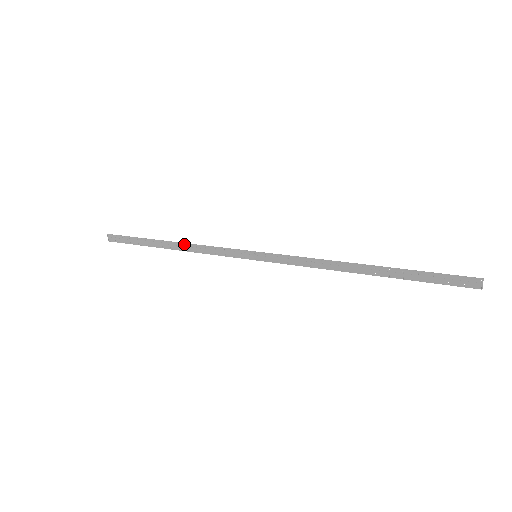
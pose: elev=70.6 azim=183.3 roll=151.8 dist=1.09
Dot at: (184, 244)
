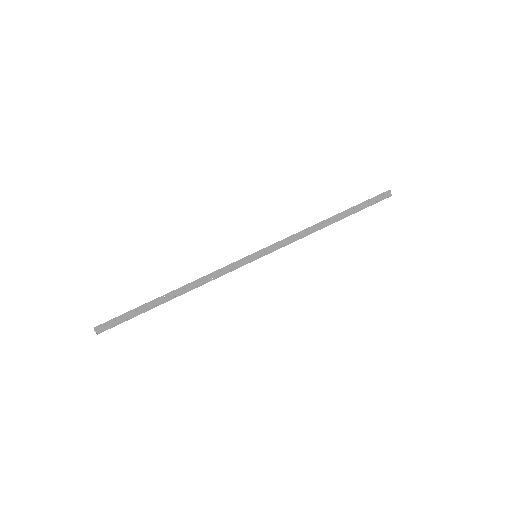
Dot at: (189, 284)
